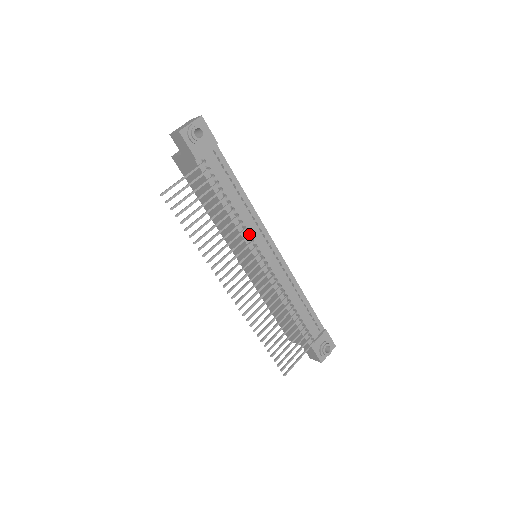
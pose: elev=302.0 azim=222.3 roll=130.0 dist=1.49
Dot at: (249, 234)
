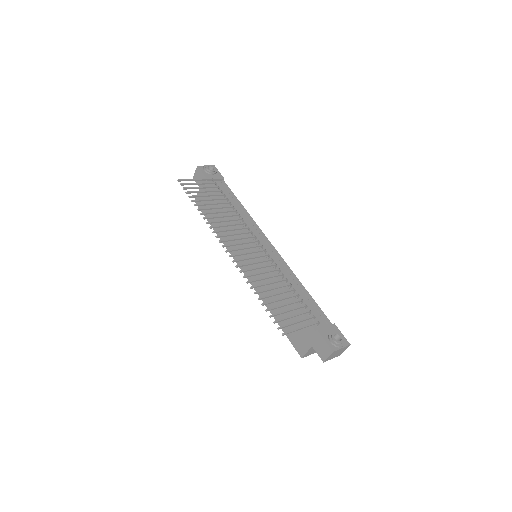
Dot at: (245, 223)
